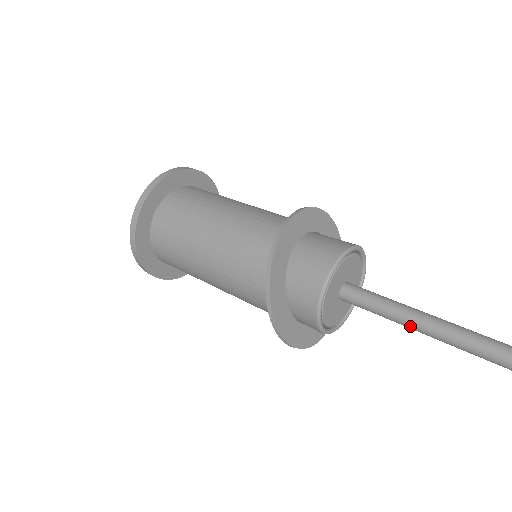
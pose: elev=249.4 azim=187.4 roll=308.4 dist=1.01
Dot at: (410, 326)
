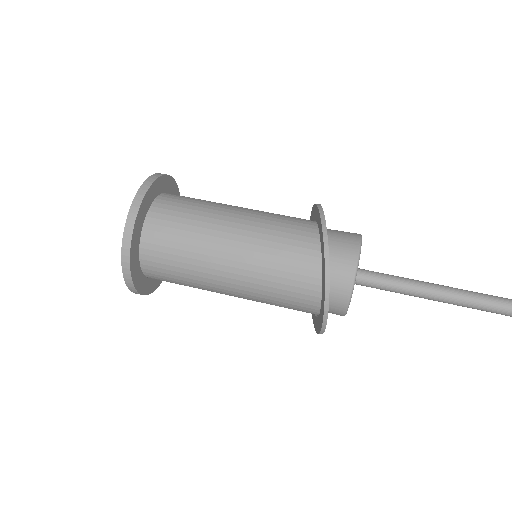
Dot at: (420, 288)
